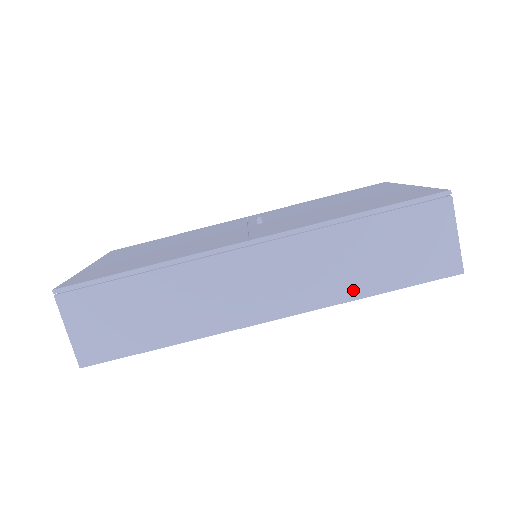
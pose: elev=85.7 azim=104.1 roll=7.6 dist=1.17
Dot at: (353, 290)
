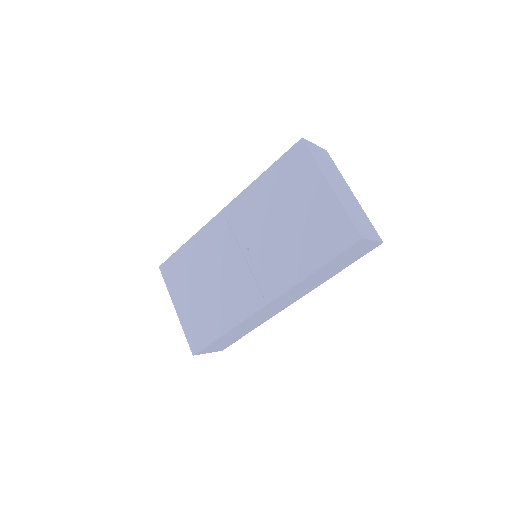
Dot at: (327, 278)
